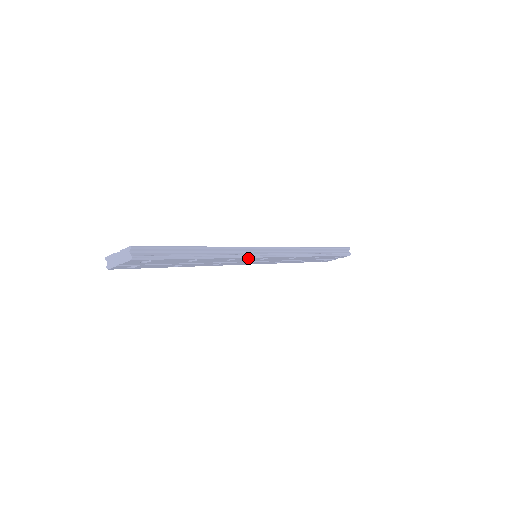
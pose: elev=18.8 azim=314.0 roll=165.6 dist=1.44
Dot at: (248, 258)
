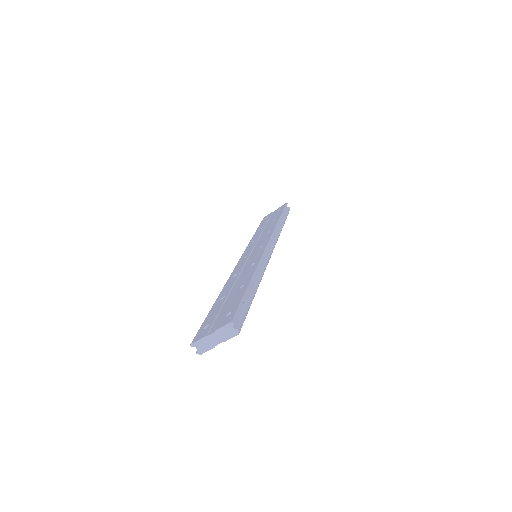
Dot at: occluded
